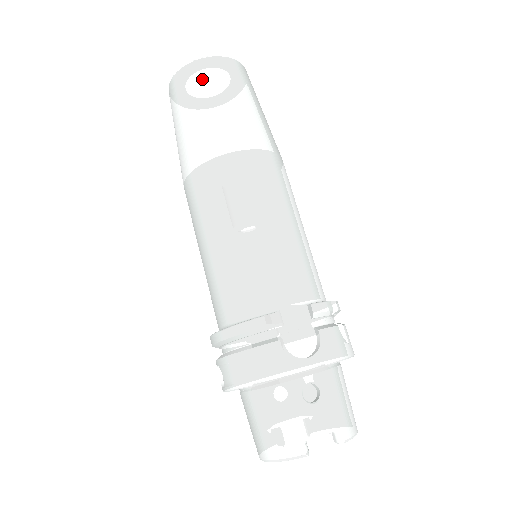
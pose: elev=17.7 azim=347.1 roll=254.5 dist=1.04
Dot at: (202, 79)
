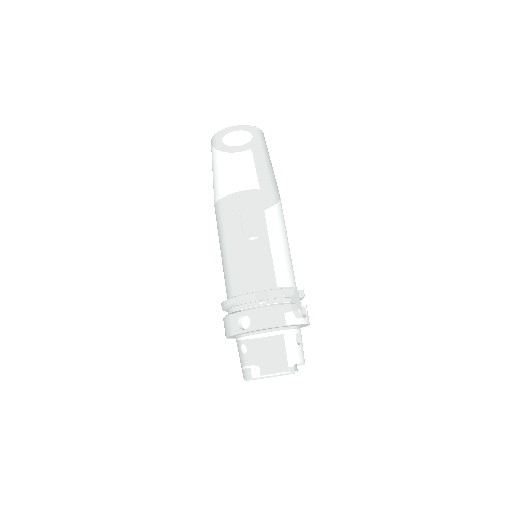
Dot at: (256, 139)
